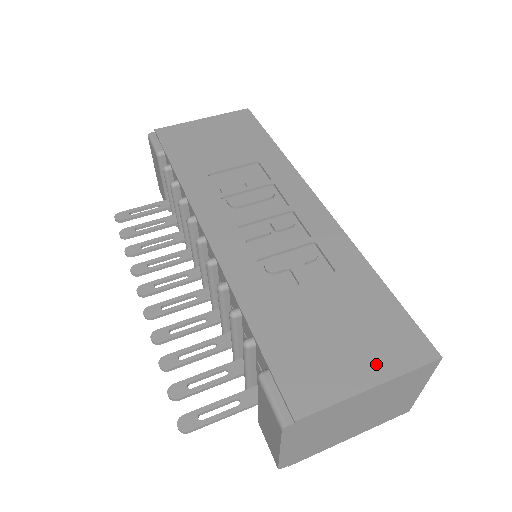
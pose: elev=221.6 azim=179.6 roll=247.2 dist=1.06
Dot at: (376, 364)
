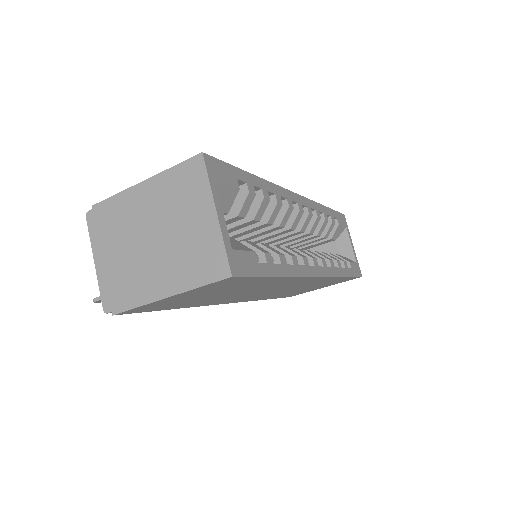
Dot at: occluded
